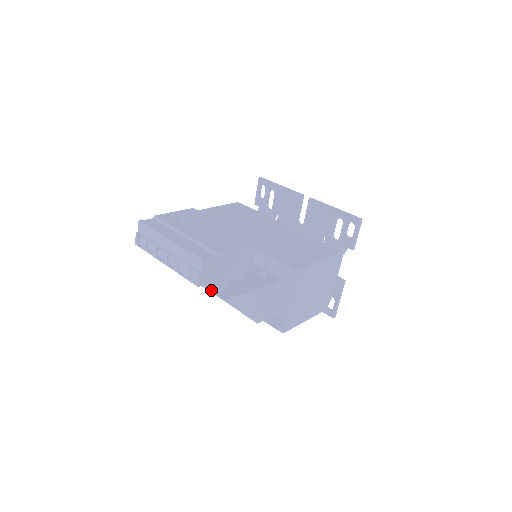
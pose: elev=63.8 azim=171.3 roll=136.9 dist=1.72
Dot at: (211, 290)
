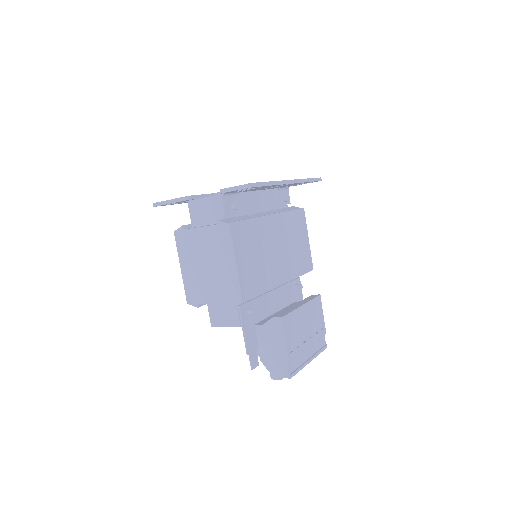
Dot at: occluded
